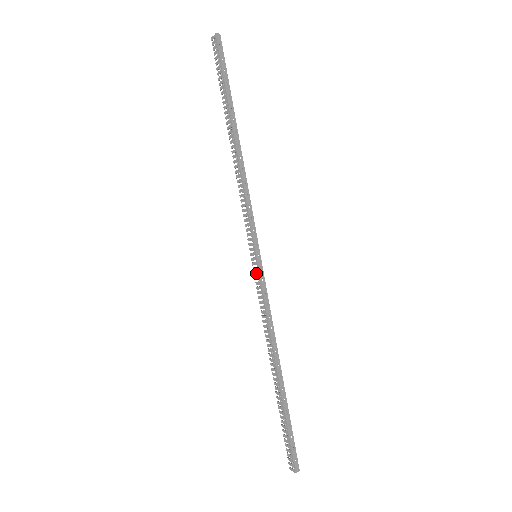
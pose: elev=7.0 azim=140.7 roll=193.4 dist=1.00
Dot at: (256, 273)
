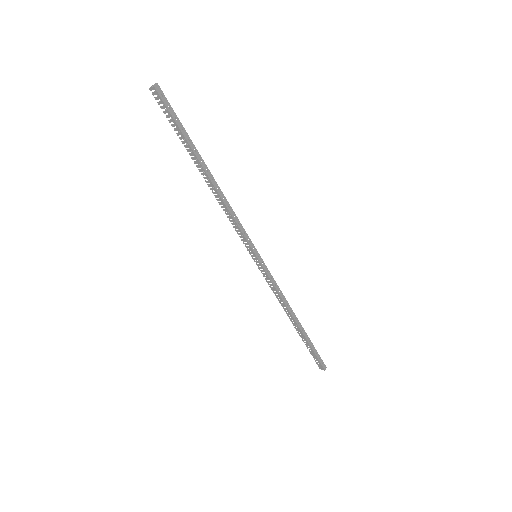
Dot at: (260, 268)
